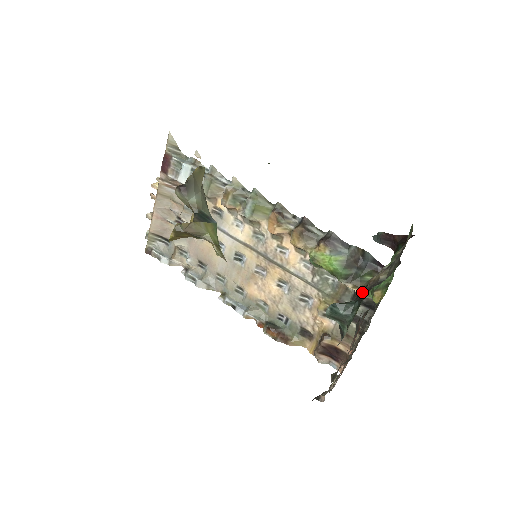
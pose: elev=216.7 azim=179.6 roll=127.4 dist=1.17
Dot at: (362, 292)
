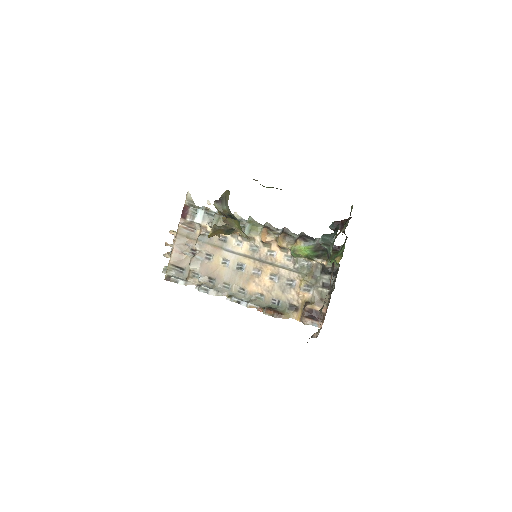
Dot at: (337, 226)
